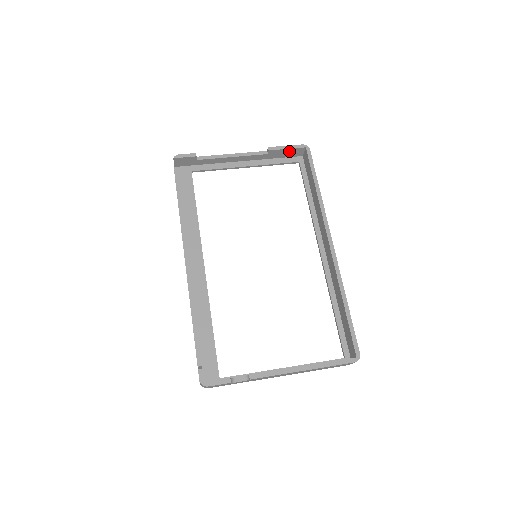
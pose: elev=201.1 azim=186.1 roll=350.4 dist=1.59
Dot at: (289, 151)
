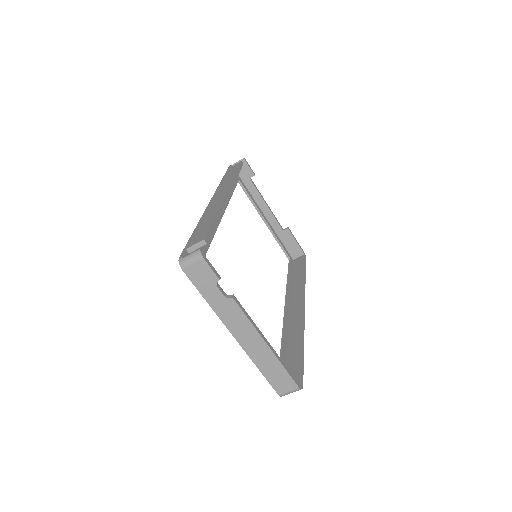
Dot at: (294, 245)
